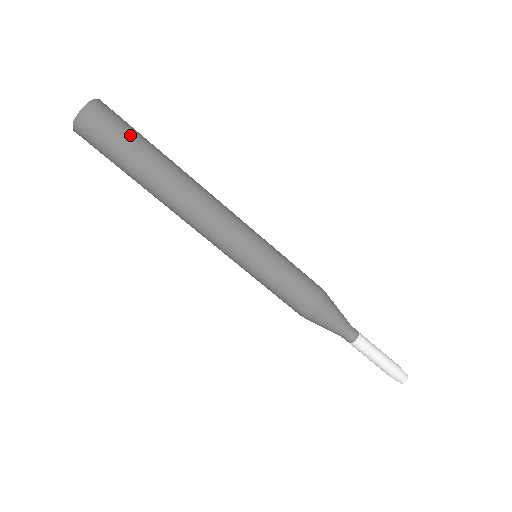
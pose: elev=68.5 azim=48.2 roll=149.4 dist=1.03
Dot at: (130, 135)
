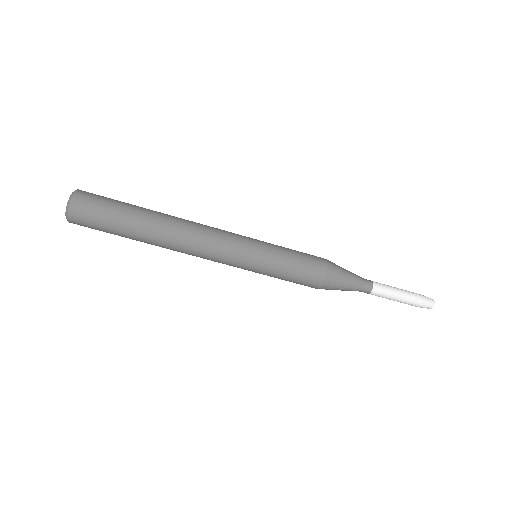
Dot at: (109, 217)
